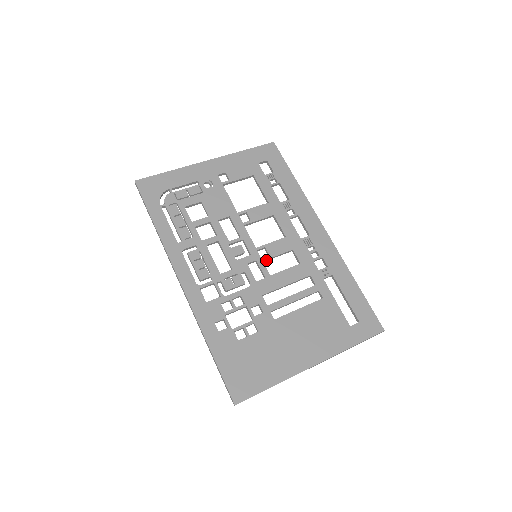
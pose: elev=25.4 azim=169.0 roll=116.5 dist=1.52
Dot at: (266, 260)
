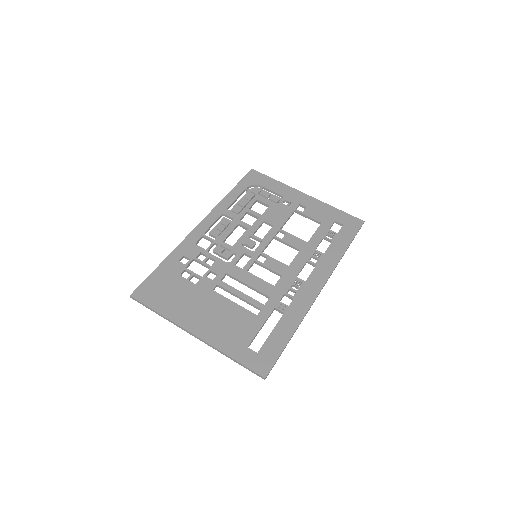
Dot at: (258, 264)
